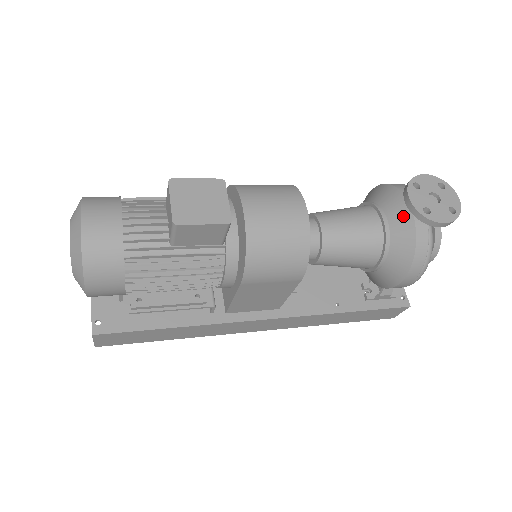
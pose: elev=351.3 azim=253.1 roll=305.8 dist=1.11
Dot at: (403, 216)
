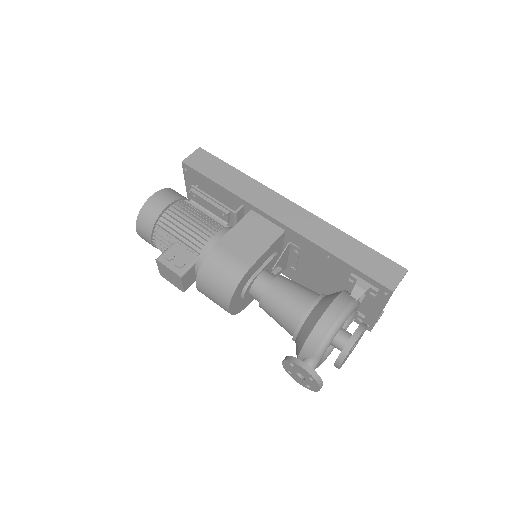
Dot at: (296, 353)
